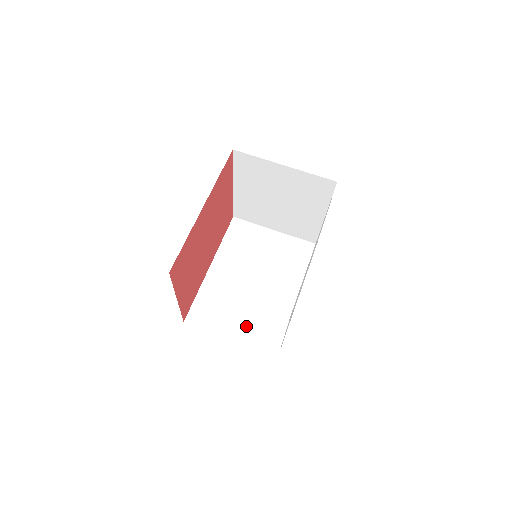
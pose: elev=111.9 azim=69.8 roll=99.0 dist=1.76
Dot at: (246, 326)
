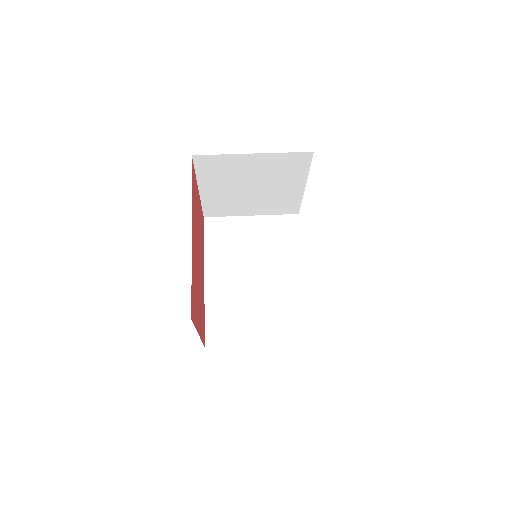
Dot at: (268, 325)
